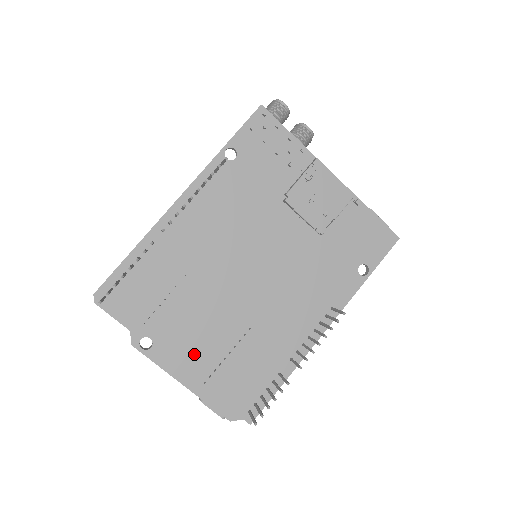
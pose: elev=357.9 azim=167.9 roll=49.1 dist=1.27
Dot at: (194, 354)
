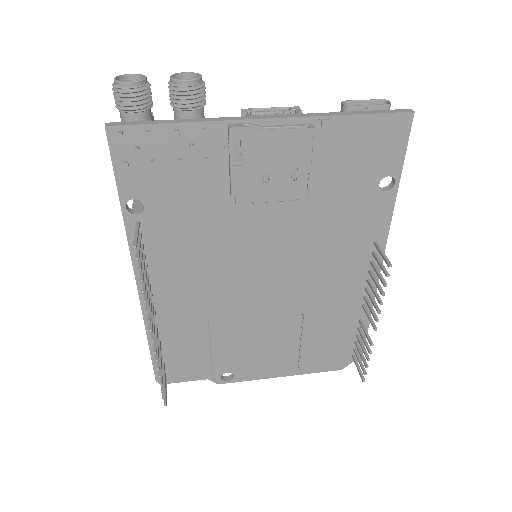
Dot at: (271, 358)
